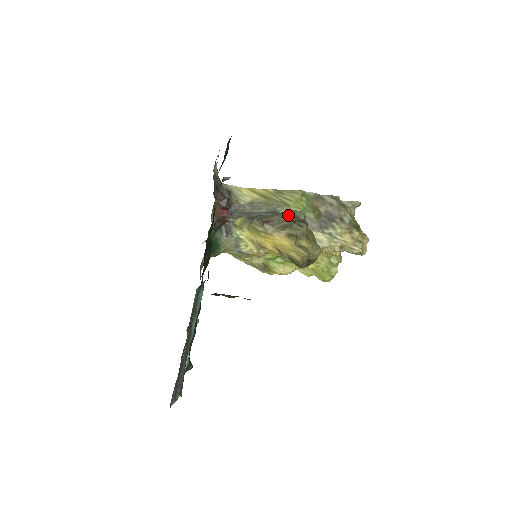
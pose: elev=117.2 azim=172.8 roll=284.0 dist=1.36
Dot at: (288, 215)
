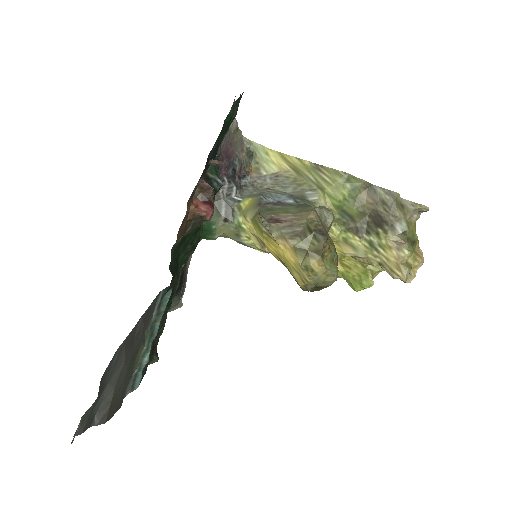
Dot at: (306, 218)
